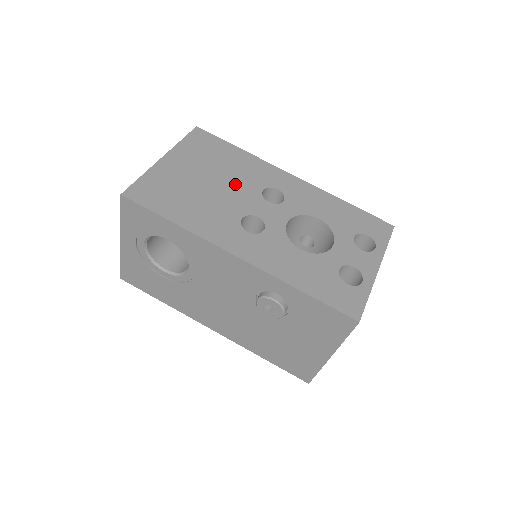
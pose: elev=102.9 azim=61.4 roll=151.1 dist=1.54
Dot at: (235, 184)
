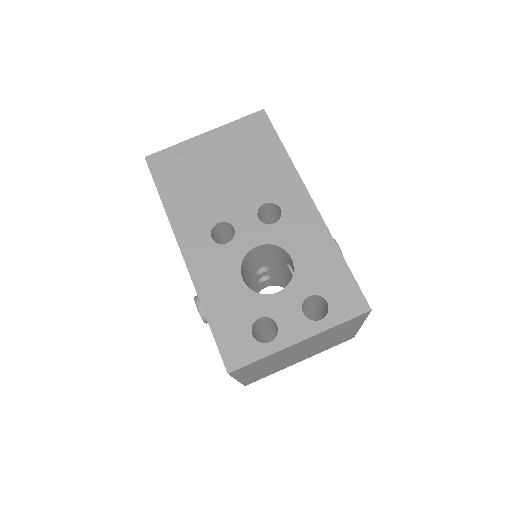
Dot at: (244, 186)
